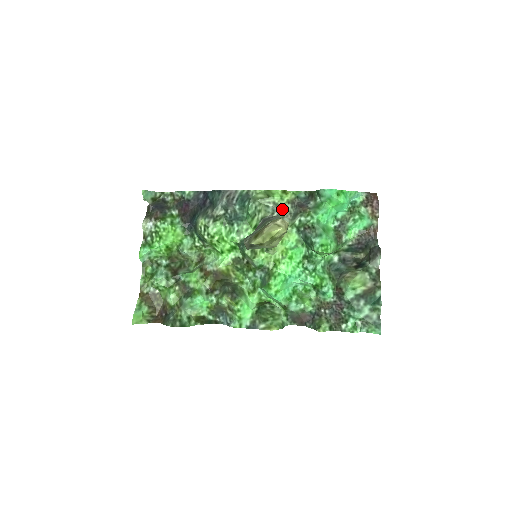
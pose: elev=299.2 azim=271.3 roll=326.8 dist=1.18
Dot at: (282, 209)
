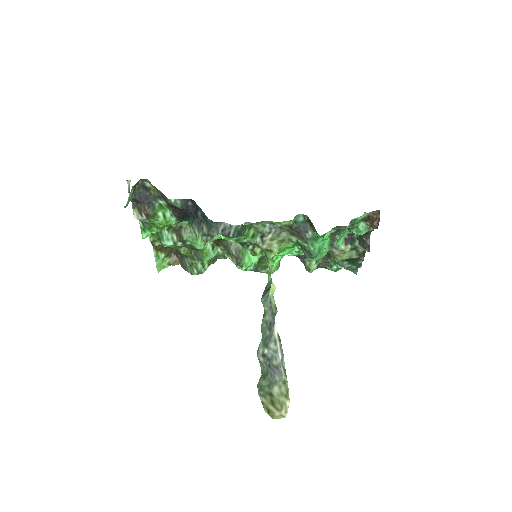
Dot at: (279, 228)
